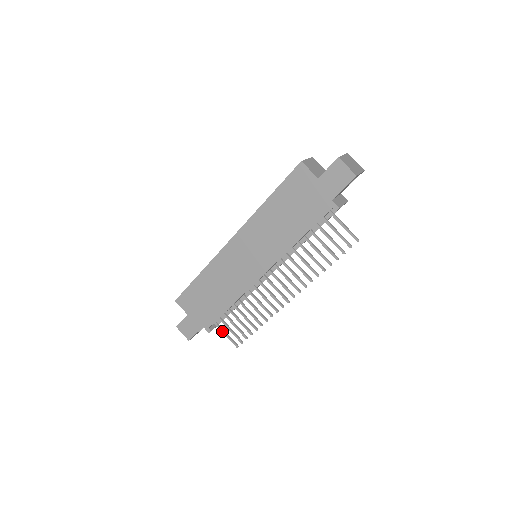
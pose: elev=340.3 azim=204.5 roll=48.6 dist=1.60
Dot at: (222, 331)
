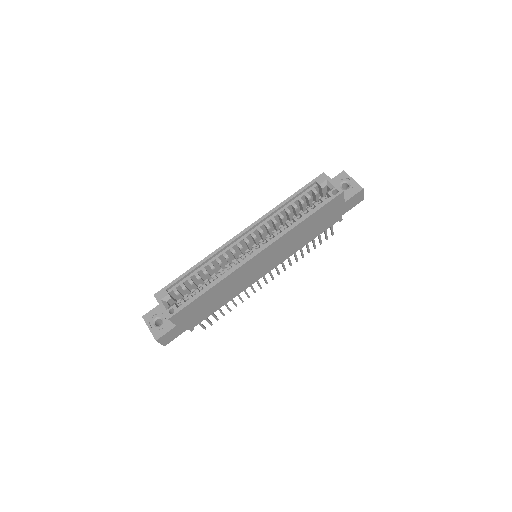
Dot at: (199, 324)
